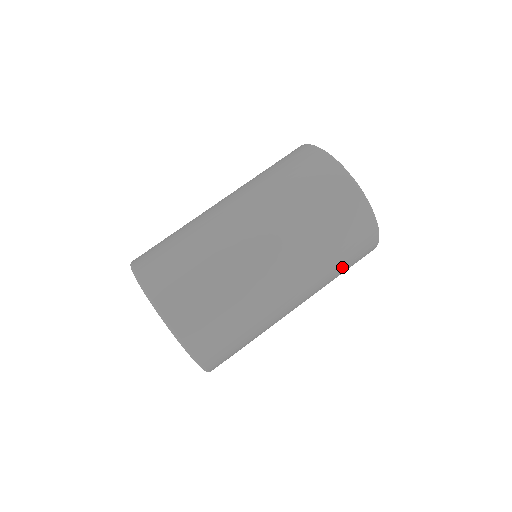
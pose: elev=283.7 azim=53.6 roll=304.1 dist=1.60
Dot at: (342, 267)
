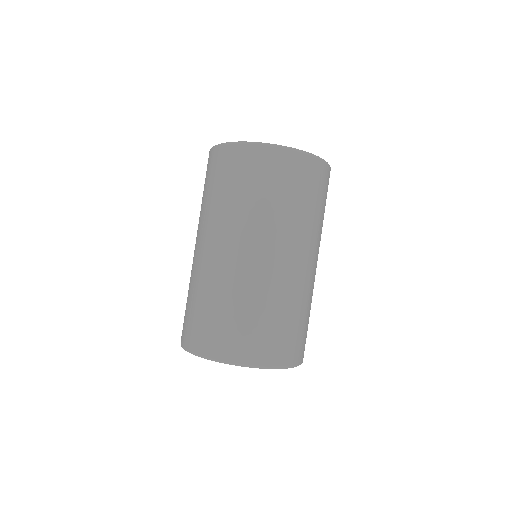
Dot at: occluded
